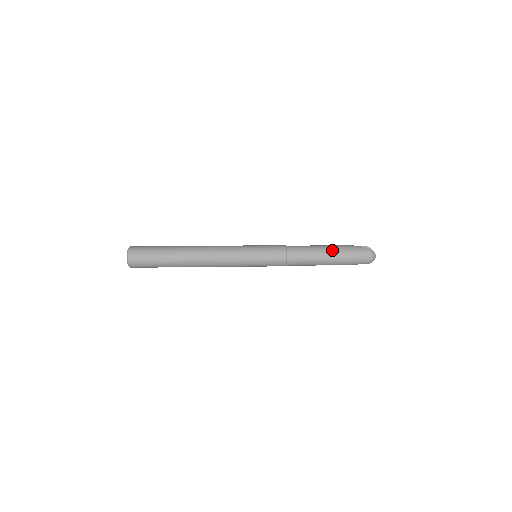
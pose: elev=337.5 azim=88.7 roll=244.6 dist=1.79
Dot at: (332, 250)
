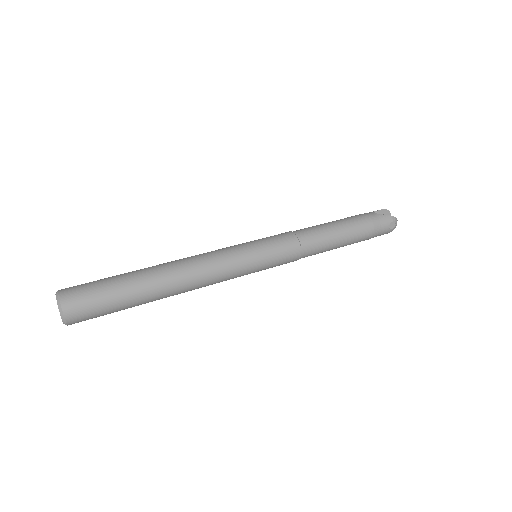
Dot at: (354, 230)
